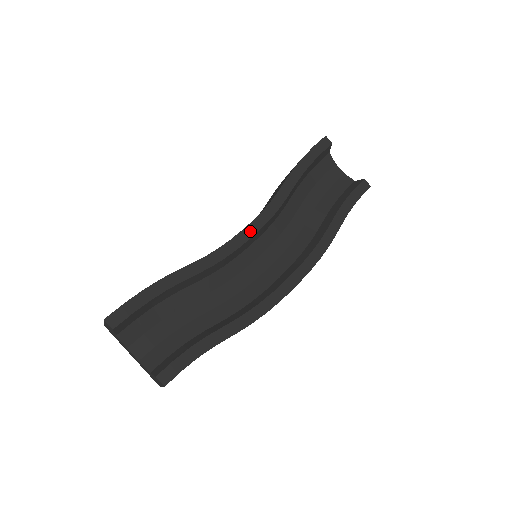
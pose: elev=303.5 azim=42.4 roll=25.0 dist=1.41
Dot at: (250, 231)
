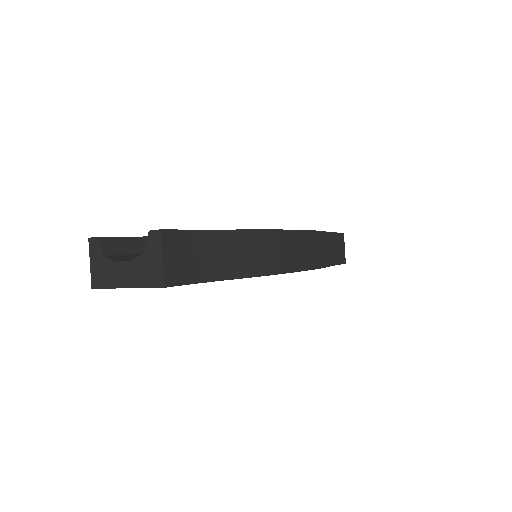
Dot at: occluded
